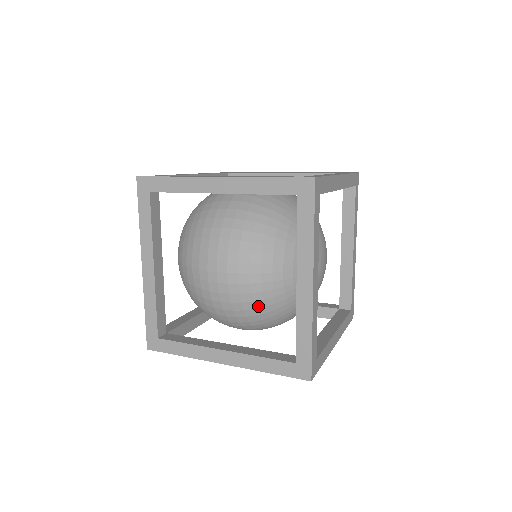
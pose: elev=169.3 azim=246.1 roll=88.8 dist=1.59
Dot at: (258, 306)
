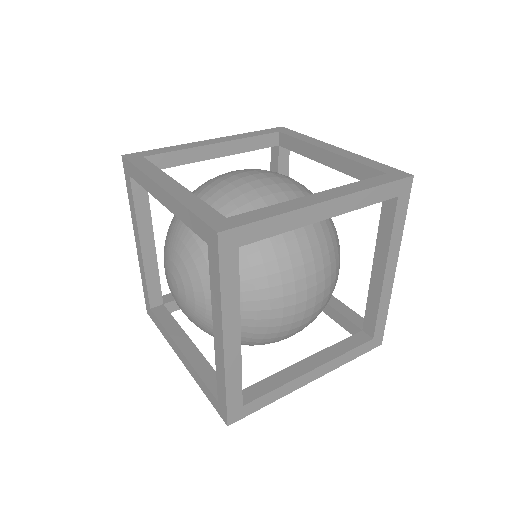
Dot at: occluded
